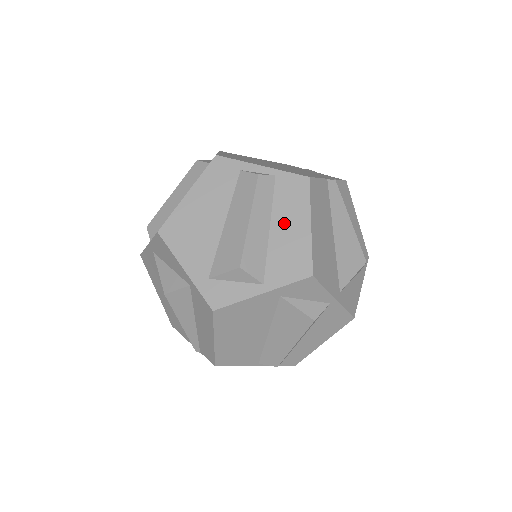
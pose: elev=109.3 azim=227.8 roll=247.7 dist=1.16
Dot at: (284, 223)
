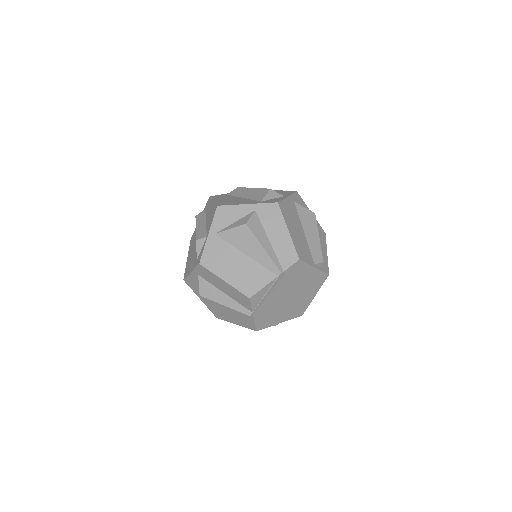
Dot at: occluded
